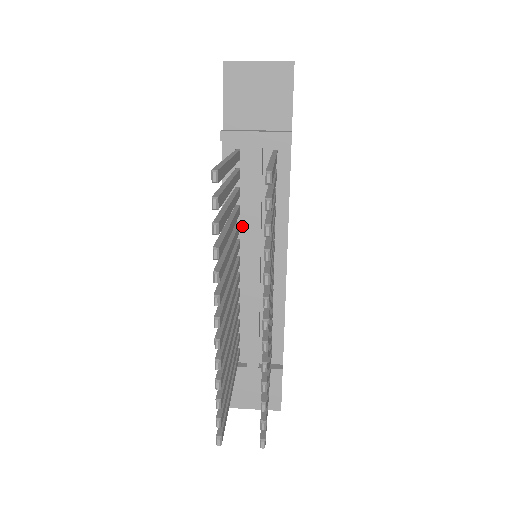
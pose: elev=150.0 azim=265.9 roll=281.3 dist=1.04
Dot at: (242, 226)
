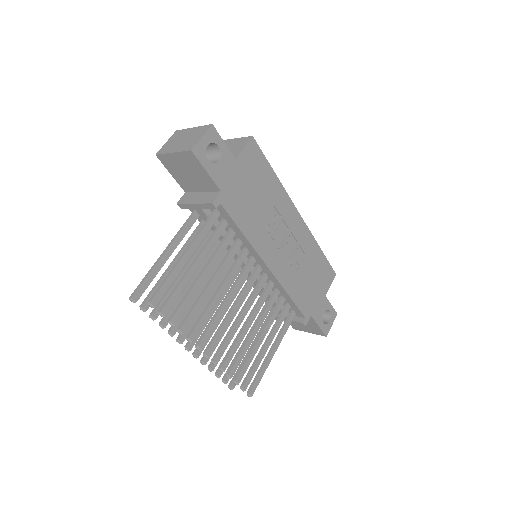
Dot at: occluded
